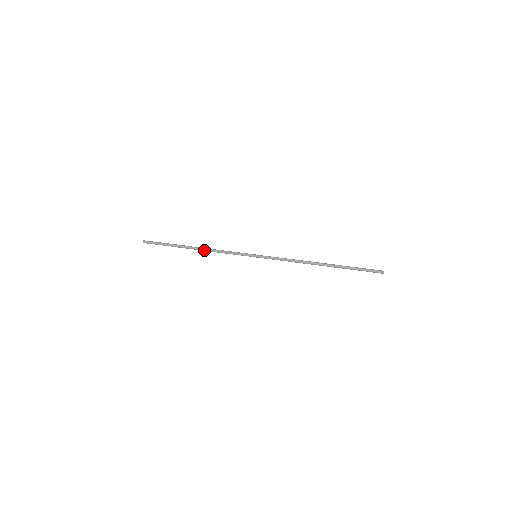
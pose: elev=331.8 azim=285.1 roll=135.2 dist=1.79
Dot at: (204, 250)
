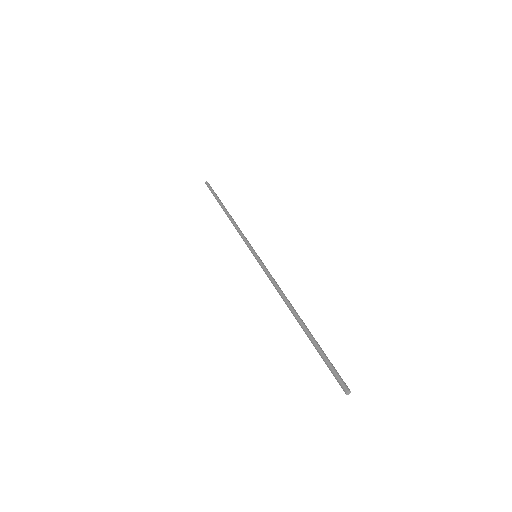
Dot at: (230, 218)
